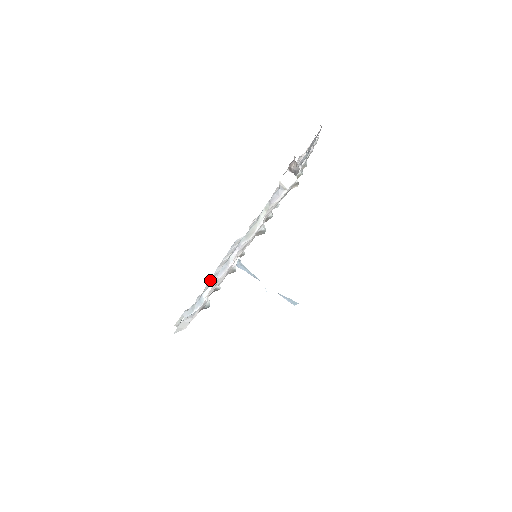
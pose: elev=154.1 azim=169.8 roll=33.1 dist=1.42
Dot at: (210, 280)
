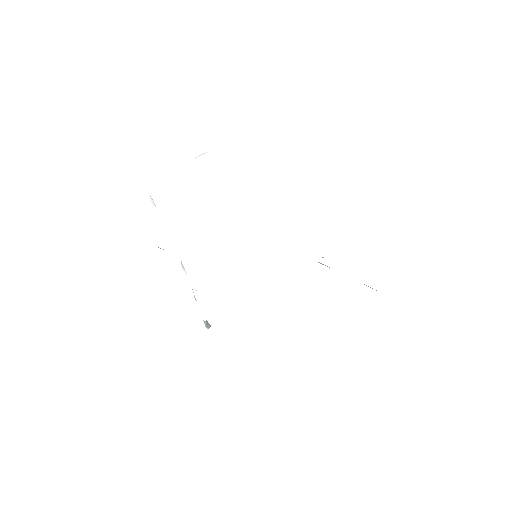
Dot at: occluded
